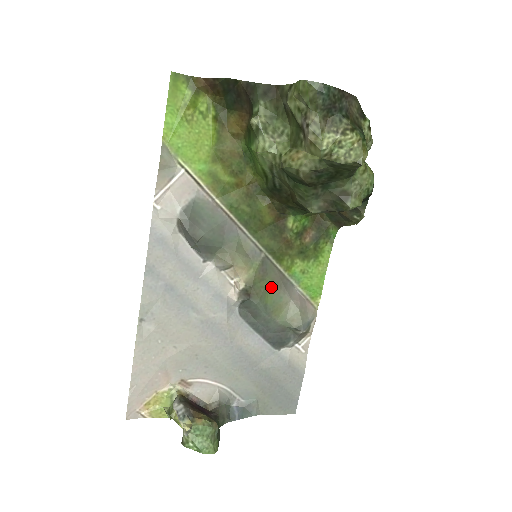
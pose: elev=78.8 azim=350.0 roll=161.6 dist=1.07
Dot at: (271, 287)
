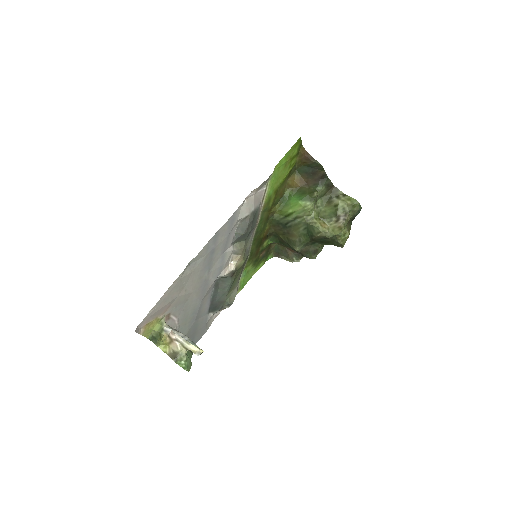
Dot at: (239, 275)
